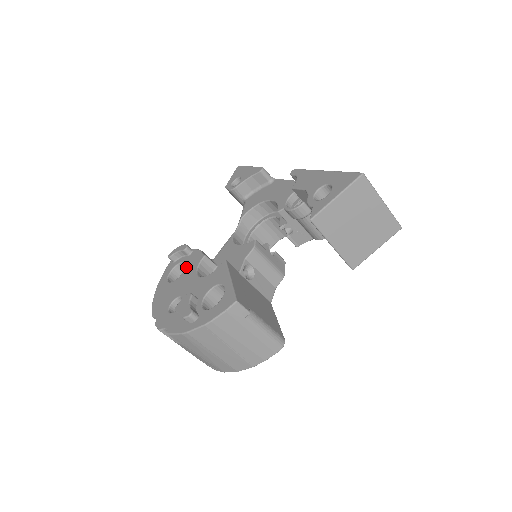
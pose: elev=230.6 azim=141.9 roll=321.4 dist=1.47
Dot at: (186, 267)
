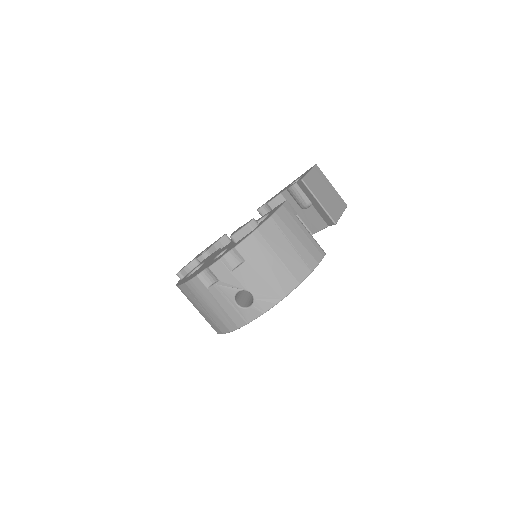
Dot at: (205, 261)
